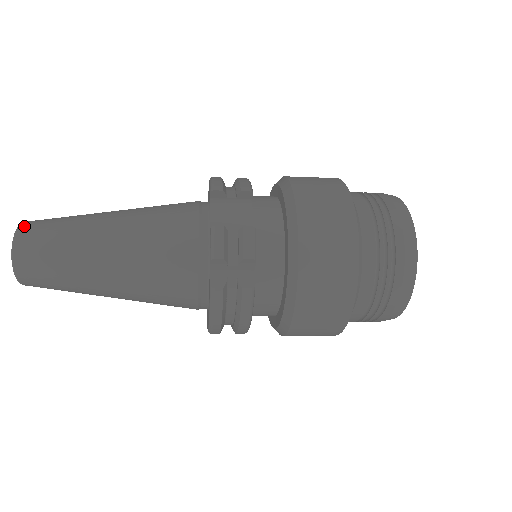
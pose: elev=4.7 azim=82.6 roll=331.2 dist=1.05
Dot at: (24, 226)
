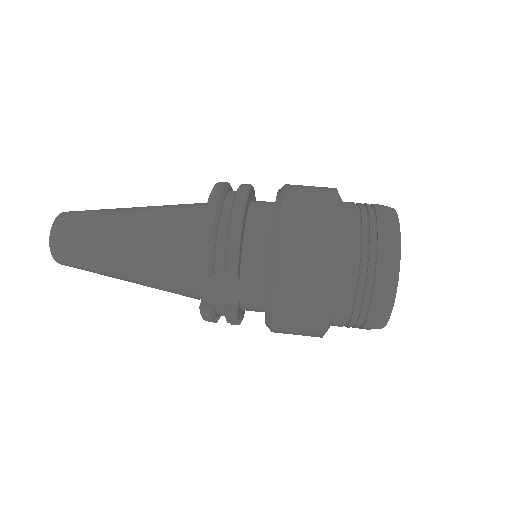
Dot at: (54, 244)
